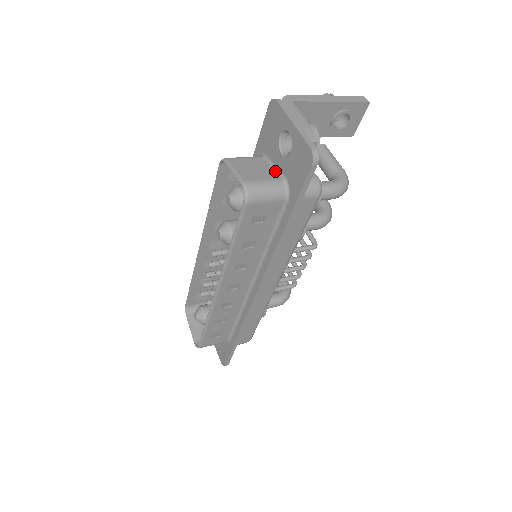
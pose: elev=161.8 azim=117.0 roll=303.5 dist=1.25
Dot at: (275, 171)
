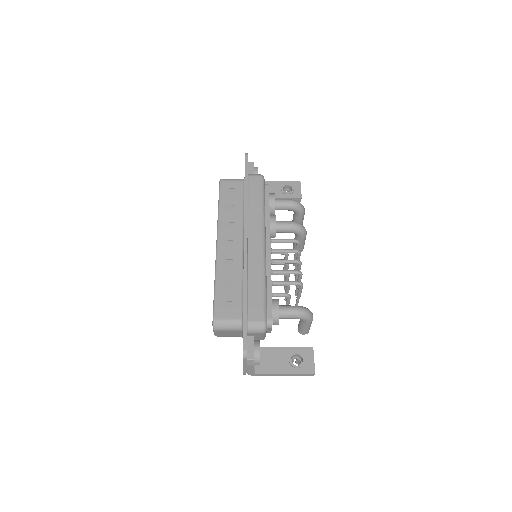
Dot at: occluded
